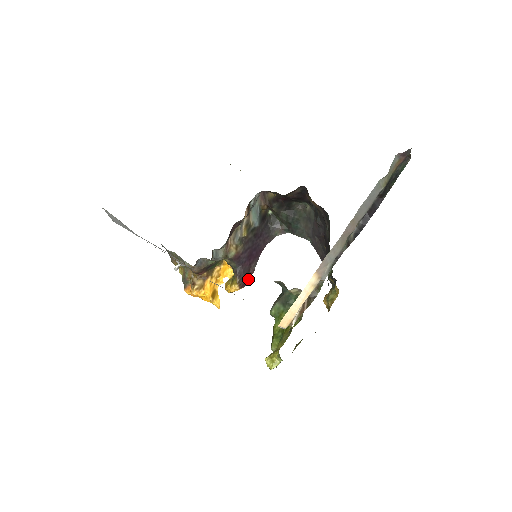
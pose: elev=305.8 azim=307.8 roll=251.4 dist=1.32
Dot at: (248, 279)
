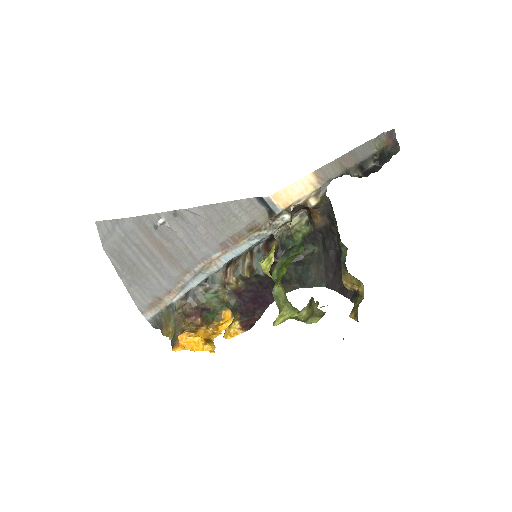
Dot at: (252, 323)
